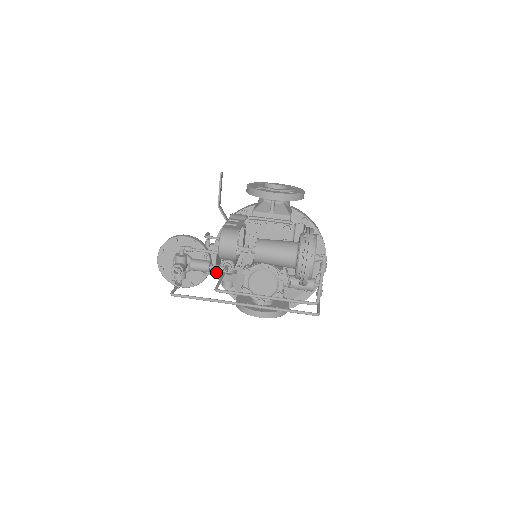
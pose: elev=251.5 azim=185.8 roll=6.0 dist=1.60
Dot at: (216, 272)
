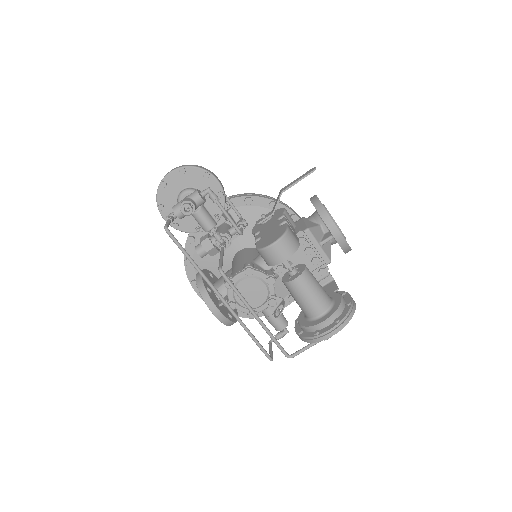
Dot at: occluded
